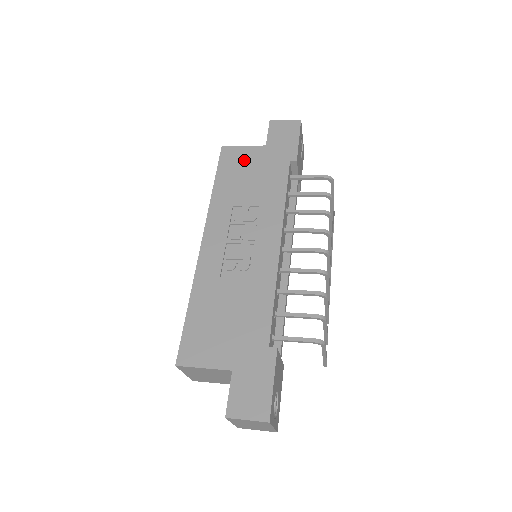
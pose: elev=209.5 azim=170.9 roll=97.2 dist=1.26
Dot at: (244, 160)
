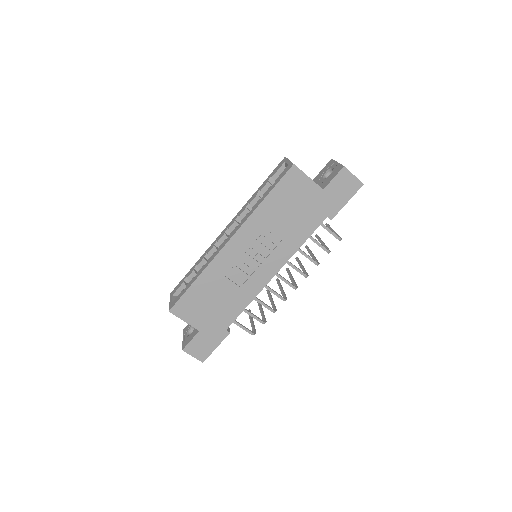
Dot at: (300, 192)
